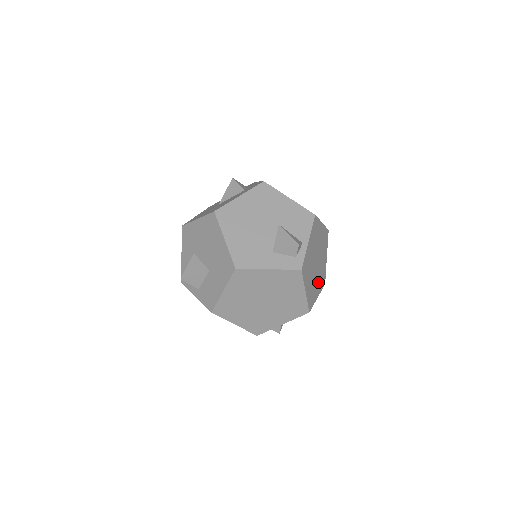
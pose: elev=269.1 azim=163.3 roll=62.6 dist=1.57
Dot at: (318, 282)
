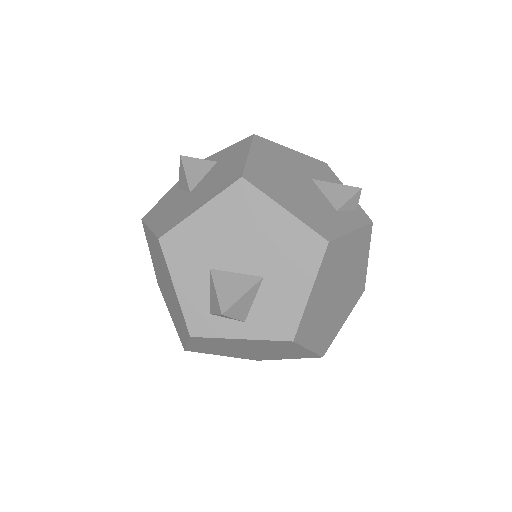
Dot at: occluded
